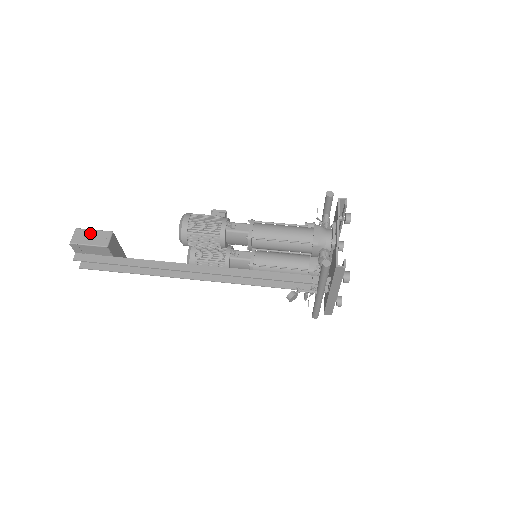
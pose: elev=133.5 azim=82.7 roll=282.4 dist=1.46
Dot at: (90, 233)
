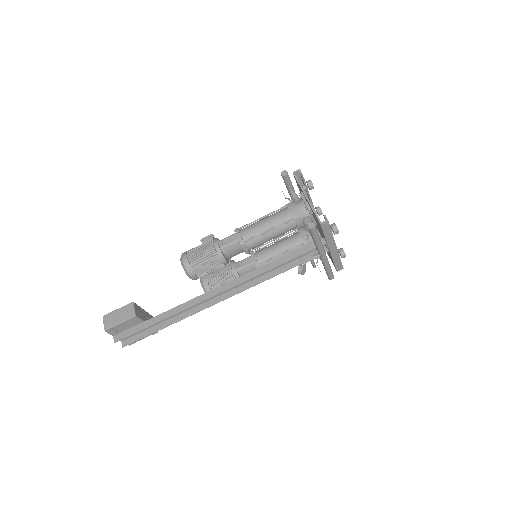
Dot at: (116, 313)
